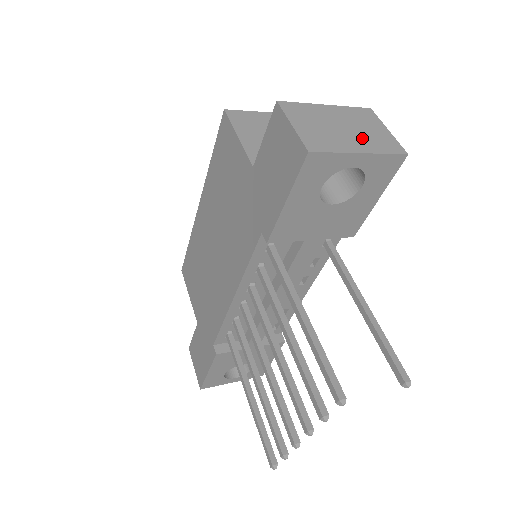
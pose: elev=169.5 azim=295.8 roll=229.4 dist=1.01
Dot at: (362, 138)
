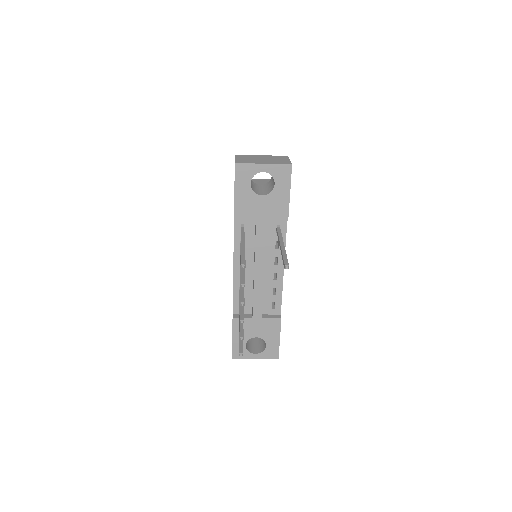
Dot at: (270, 161)
